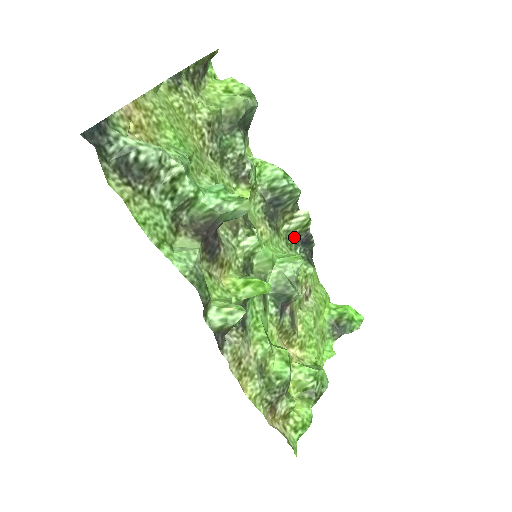
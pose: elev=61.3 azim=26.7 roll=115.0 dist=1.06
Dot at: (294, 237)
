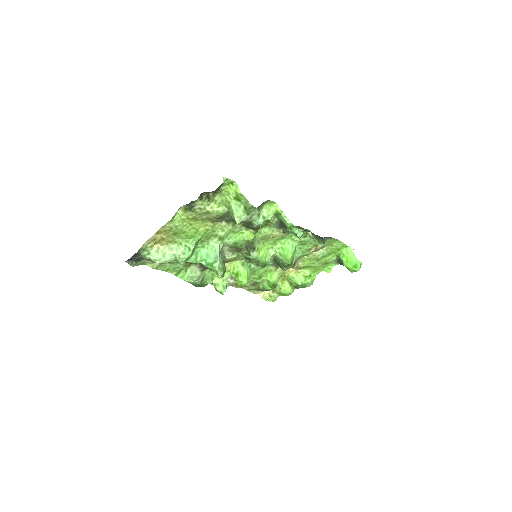
Dot at: occluded
